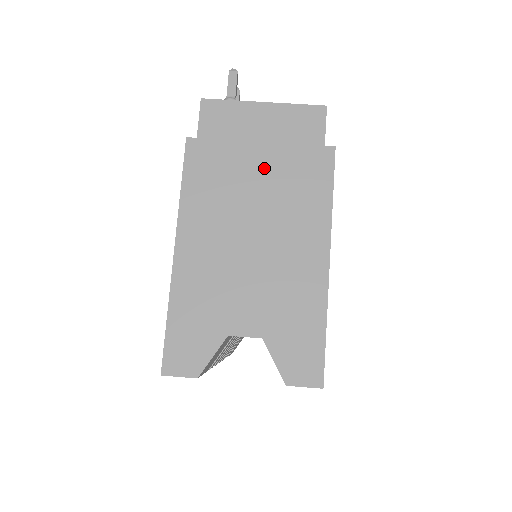
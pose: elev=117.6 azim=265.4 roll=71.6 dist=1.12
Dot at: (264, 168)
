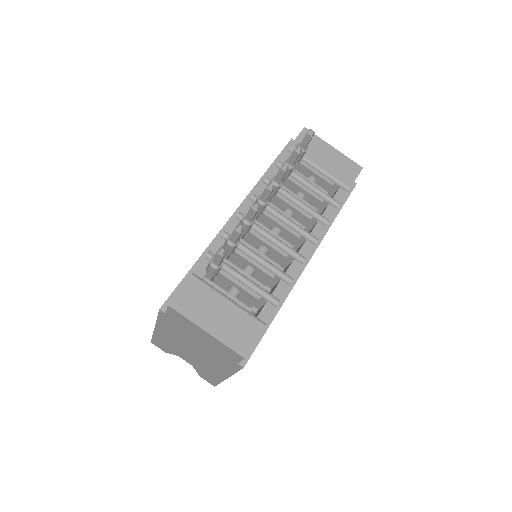
Dot at: (202, 345)
